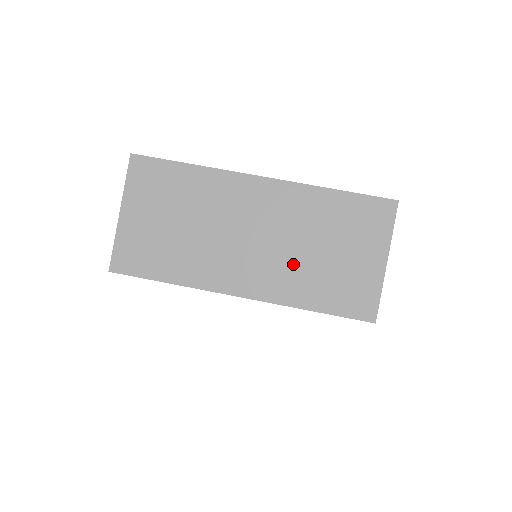
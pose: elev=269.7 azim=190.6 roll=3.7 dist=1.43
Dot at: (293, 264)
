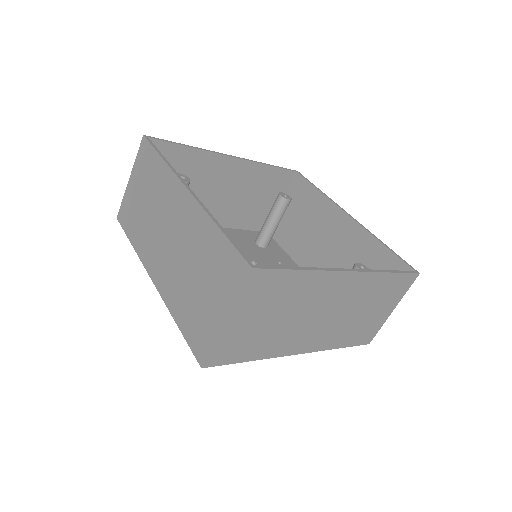
Dot at: (179, 277)
